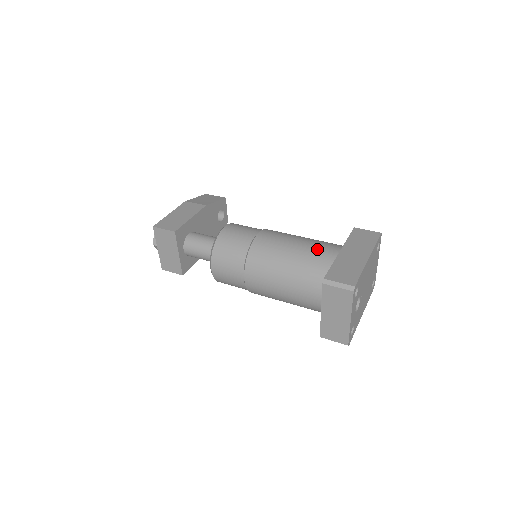
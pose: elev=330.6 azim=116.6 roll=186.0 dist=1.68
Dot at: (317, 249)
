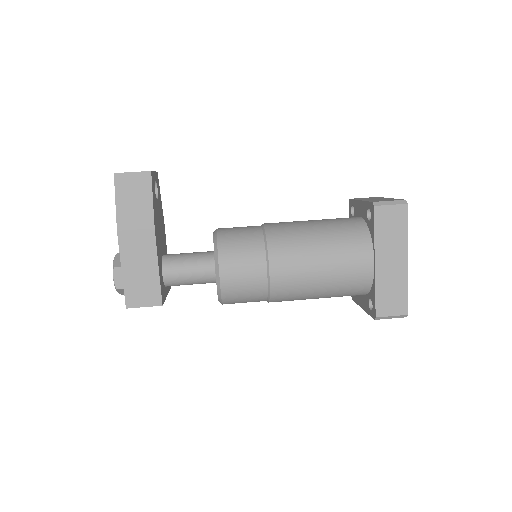
Dot at: (349, 270)
